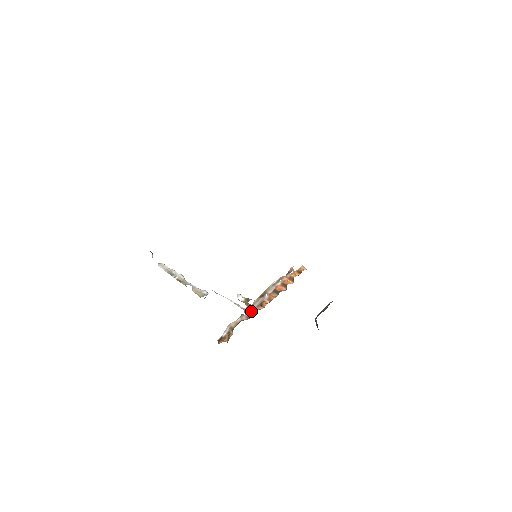
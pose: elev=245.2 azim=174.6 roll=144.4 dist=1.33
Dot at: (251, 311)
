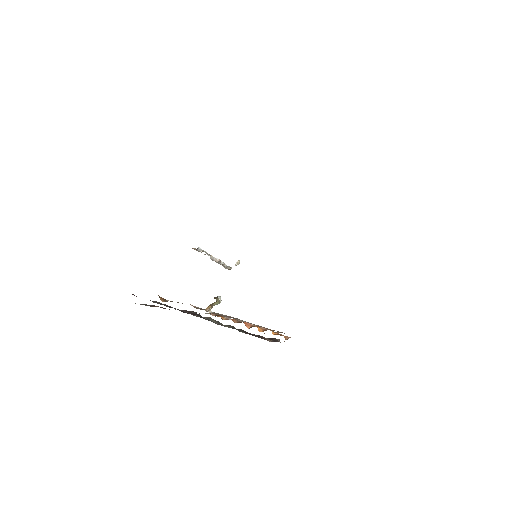
Dot at: occluded
